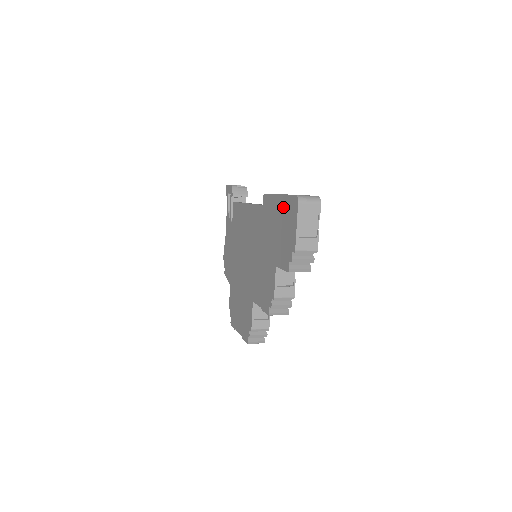
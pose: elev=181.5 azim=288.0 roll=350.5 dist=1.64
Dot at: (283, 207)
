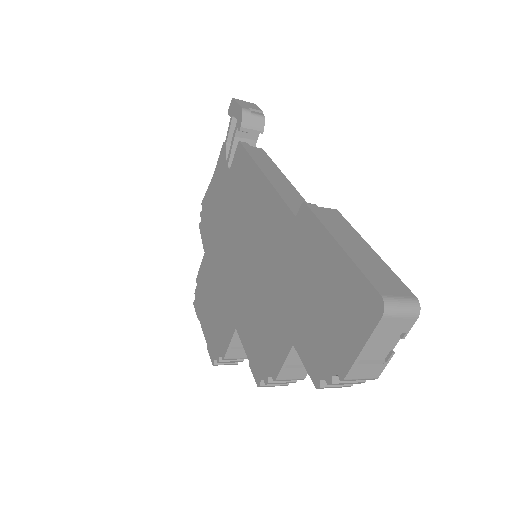
Dot at: (341, 278)
